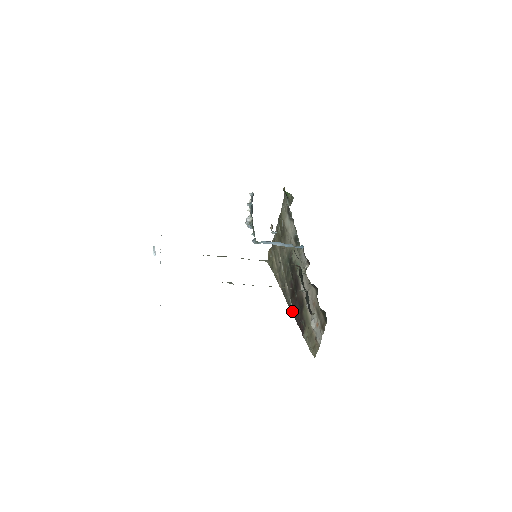
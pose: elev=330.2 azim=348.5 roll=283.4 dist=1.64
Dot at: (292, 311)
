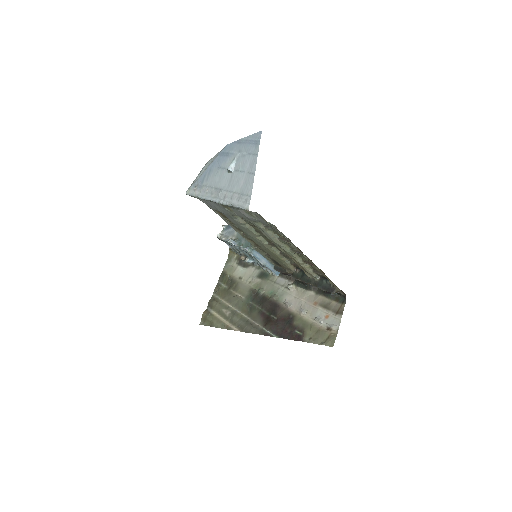
Dot at: (271, 334)
